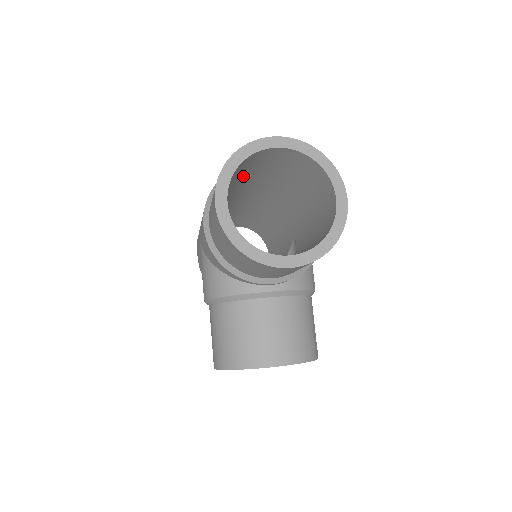
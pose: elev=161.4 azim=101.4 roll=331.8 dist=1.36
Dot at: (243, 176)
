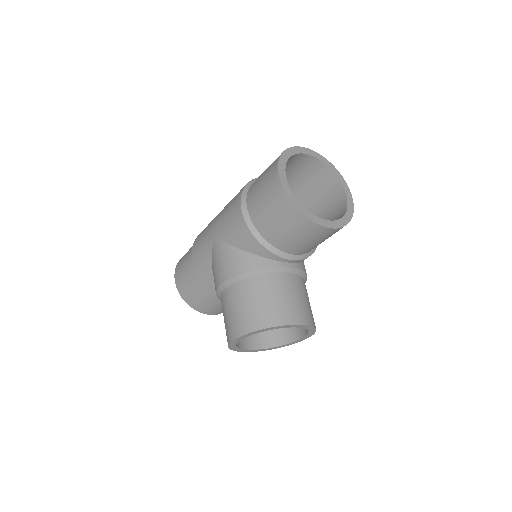
Dot at: occluded
